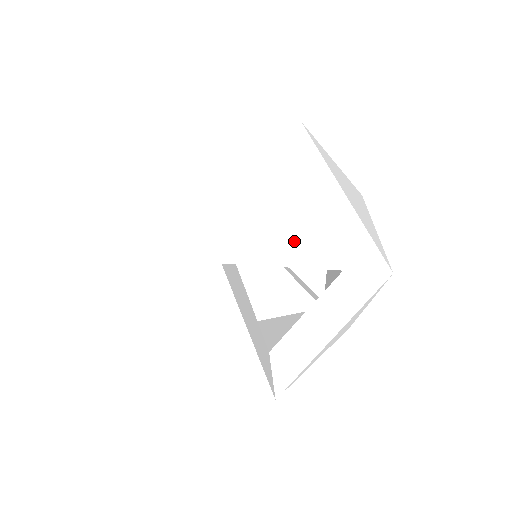
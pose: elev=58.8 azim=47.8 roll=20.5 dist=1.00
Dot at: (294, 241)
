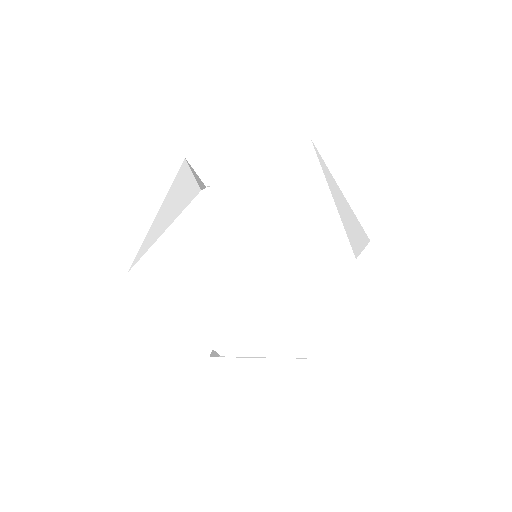
Dot at: (354, 232)
